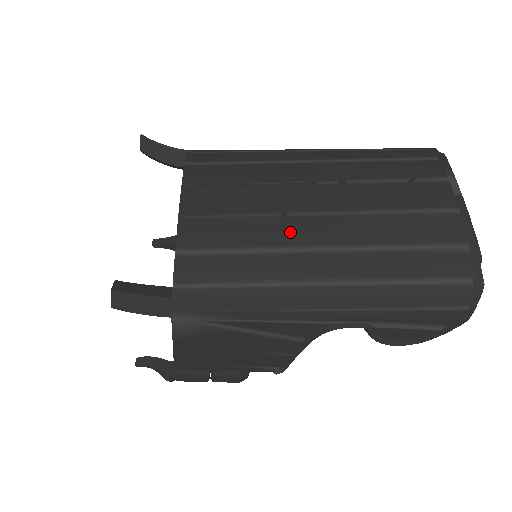
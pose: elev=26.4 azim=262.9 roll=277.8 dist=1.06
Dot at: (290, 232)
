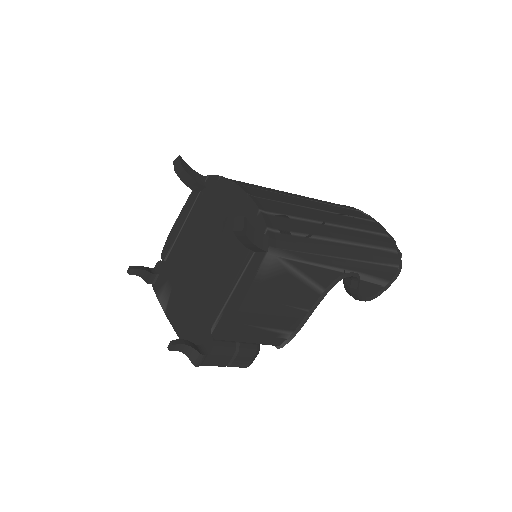
Dot at: (312, 214)
